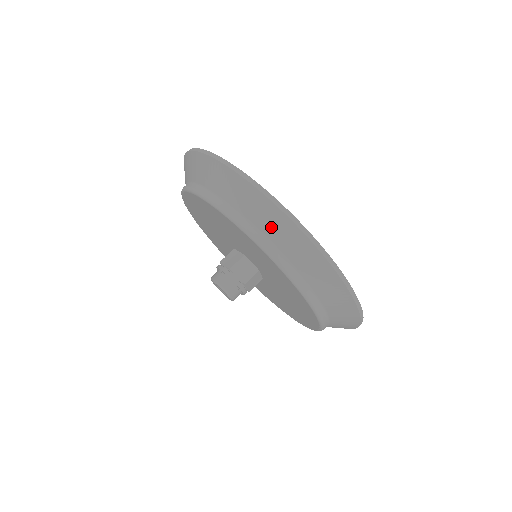
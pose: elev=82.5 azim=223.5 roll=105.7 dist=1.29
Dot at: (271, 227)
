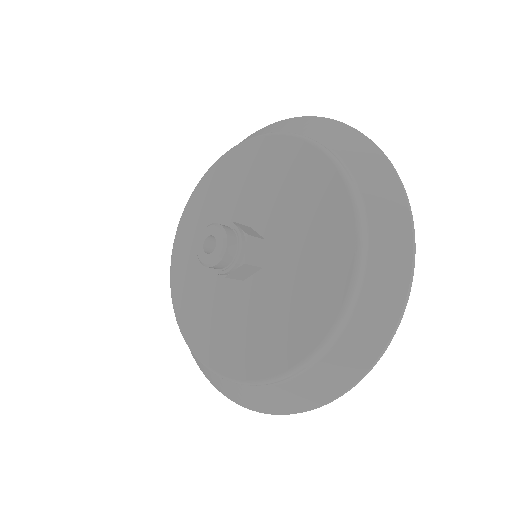
Dot at: (385, 231)
